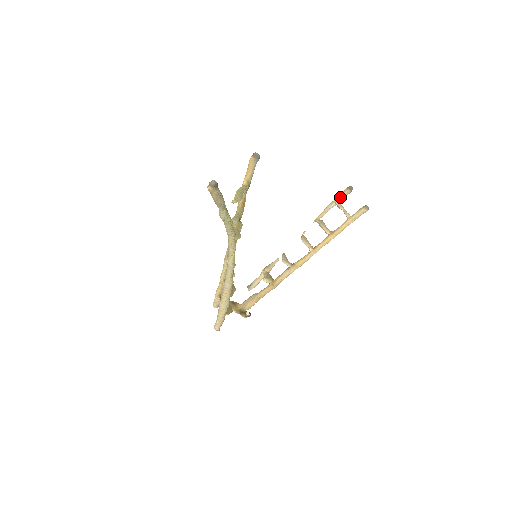
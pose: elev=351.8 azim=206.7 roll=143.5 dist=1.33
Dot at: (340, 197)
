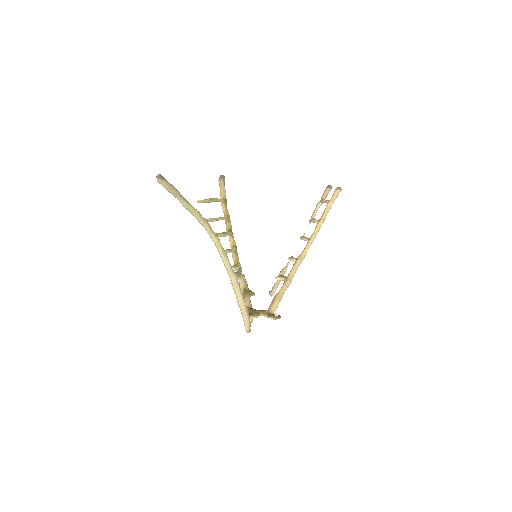
Dot at: (323, 196)
